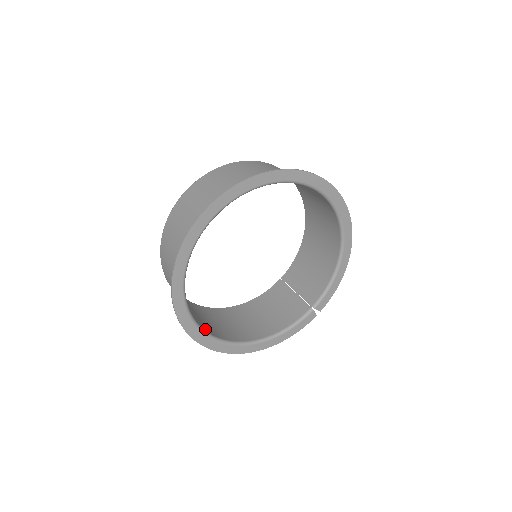
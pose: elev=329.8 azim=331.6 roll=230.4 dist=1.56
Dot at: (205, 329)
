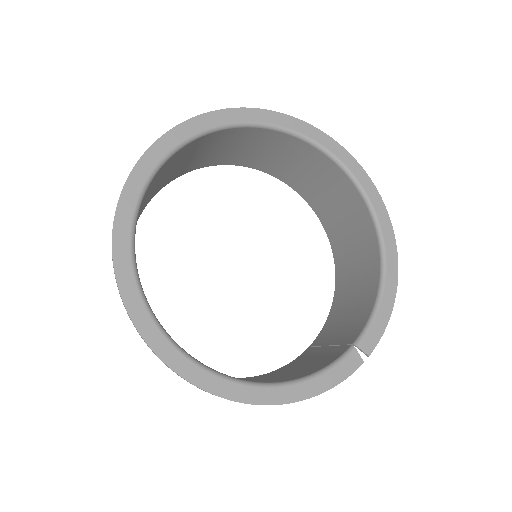
Dot at: occluded
